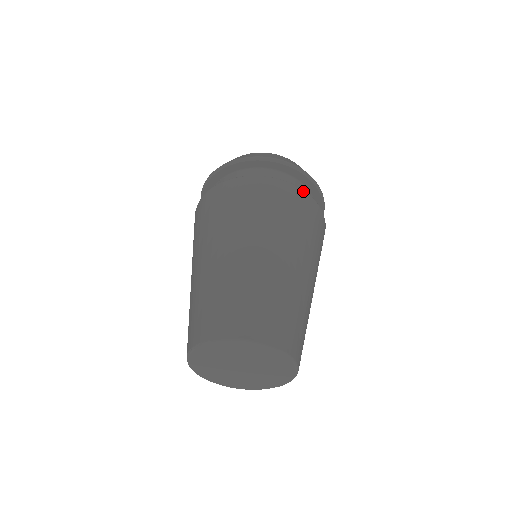
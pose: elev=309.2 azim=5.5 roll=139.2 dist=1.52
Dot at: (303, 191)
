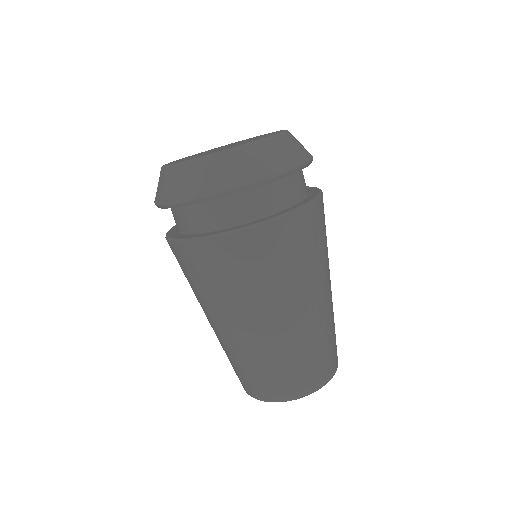
Dot at: (321, 197)
